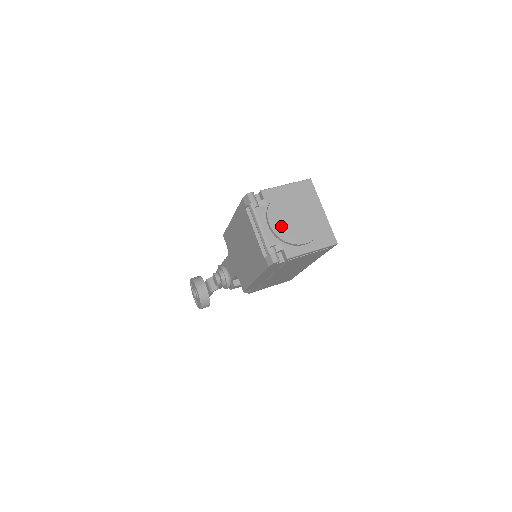
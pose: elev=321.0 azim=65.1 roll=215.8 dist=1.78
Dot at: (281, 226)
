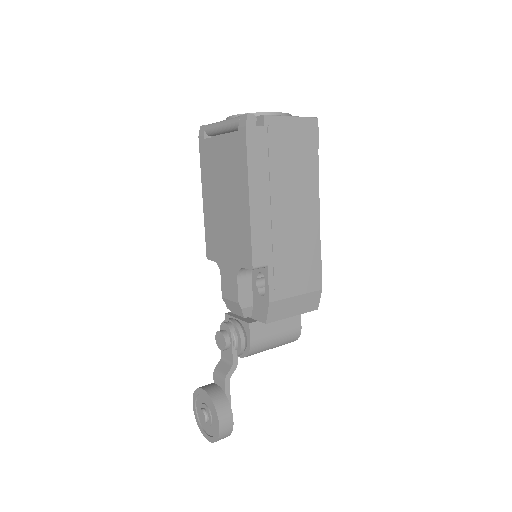
Dot at: occluded
